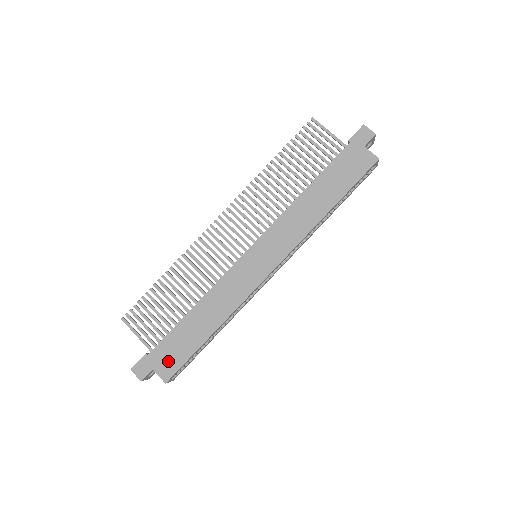
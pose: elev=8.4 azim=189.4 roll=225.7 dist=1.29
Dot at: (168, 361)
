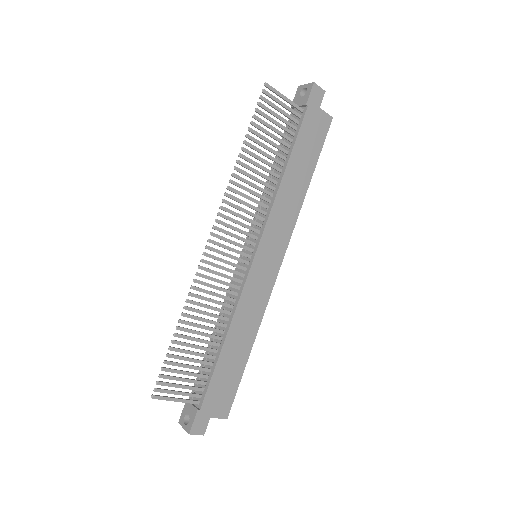
Dot at: (222, 400)
